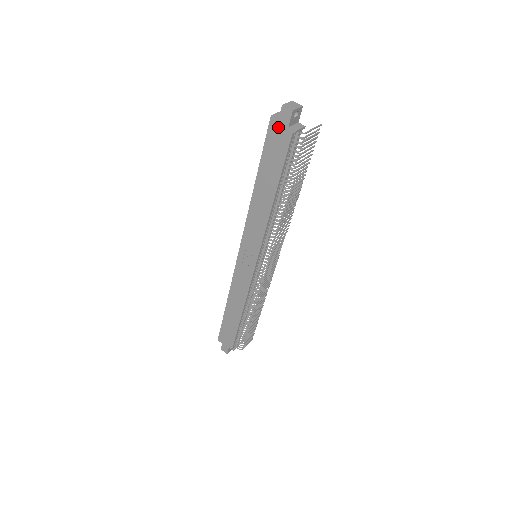
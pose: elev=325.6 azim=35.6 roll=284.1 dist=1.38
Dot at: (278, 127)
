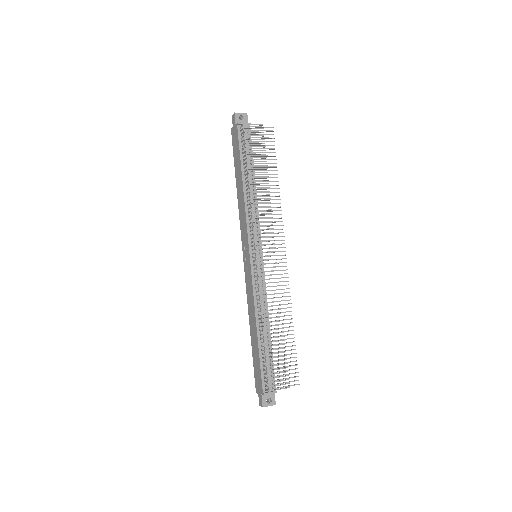
Dot at: (234, 131)
